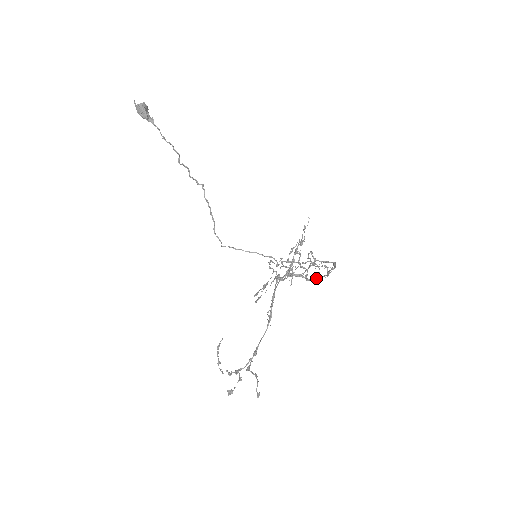
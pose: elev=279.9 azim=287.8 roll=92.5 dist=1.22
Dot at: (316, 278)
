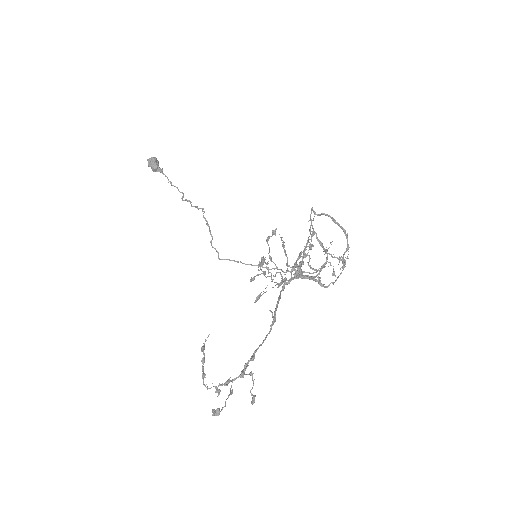
Dot at: (332, 283)
